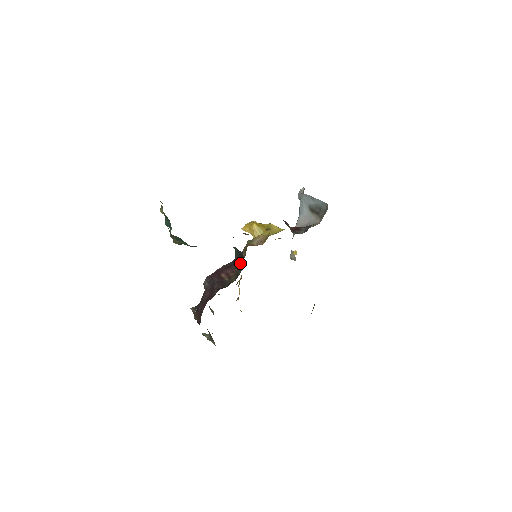
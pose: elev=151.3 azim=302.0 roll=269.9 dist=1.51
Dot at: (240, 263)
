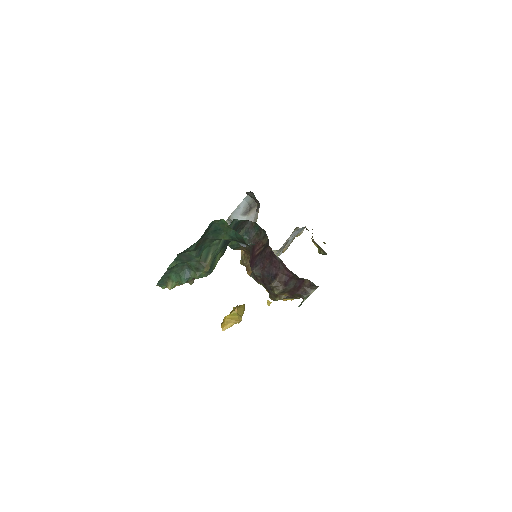
Dot at: (256, 234)
